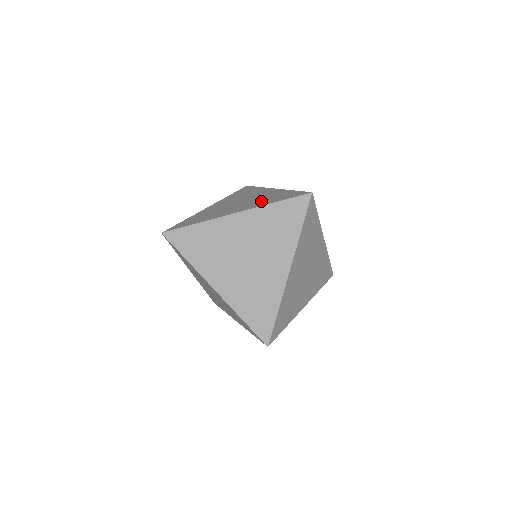
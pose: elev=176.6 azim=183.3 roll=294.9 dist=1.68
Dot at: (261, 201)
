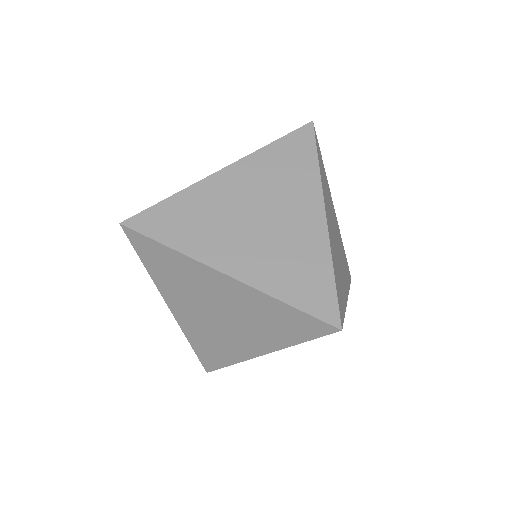
Dot at: occluded
